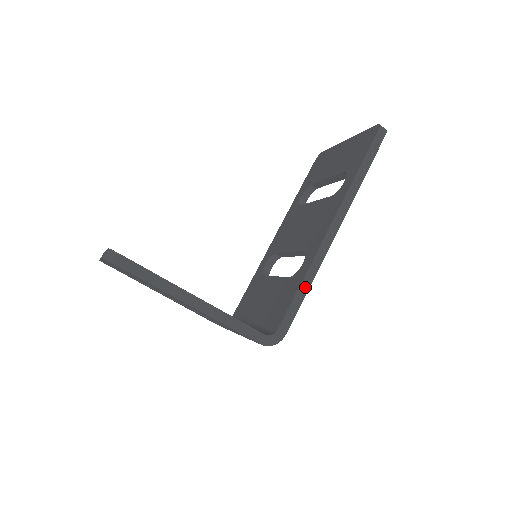
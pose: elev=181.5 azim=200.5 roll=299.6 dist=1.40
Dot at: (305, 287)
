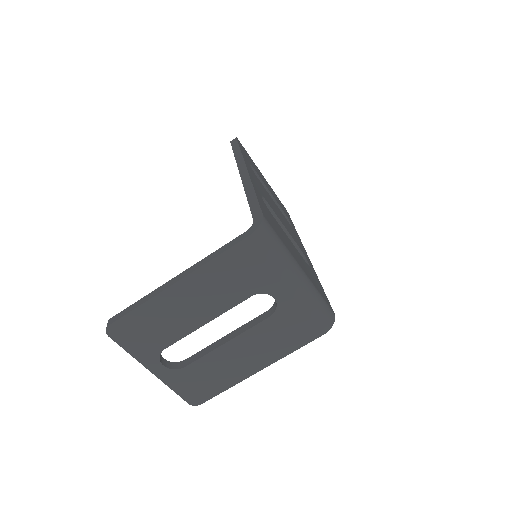
Dot at: (252, 195)
